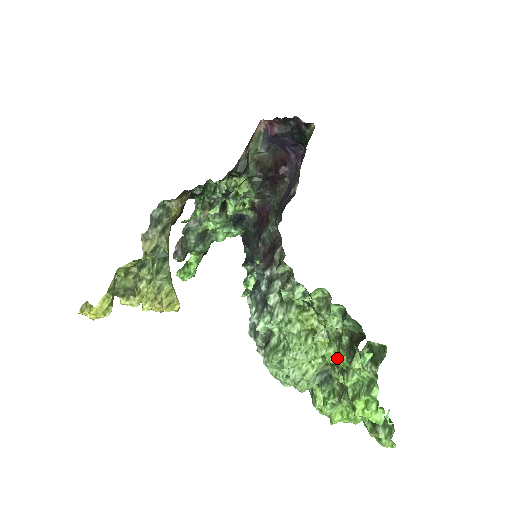
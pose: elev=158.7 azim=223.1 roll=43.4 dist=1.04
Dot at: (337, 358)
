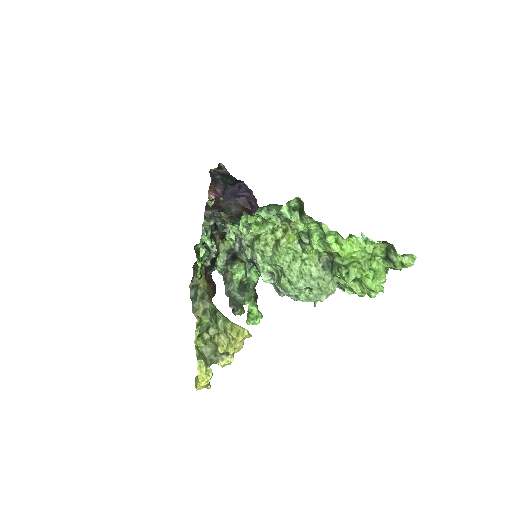
Dot at: (248, 222)
